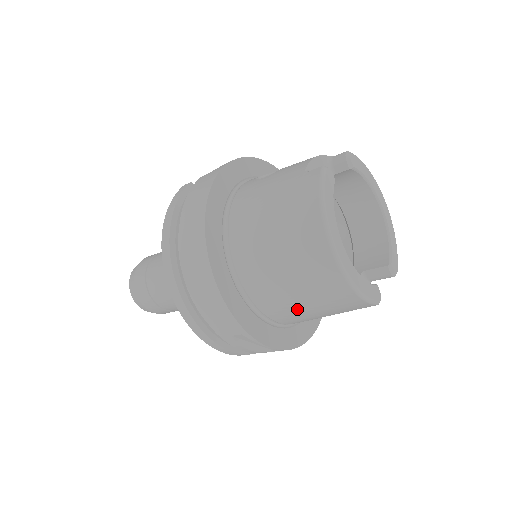
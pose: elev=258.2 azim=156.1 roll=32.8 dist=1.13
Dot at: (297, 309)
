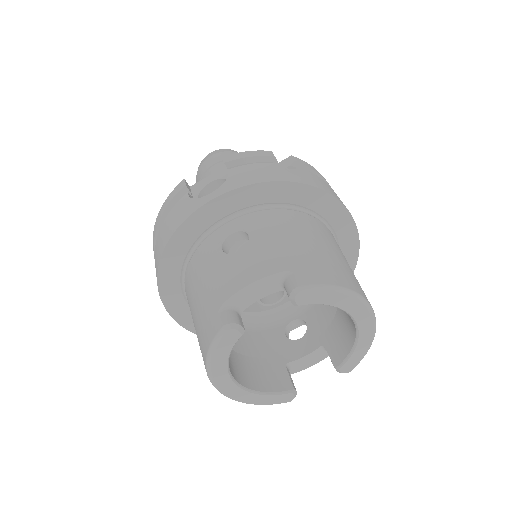
Dot at: occluded
